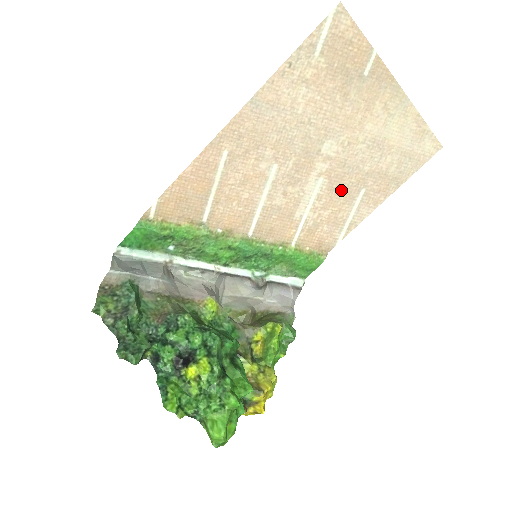
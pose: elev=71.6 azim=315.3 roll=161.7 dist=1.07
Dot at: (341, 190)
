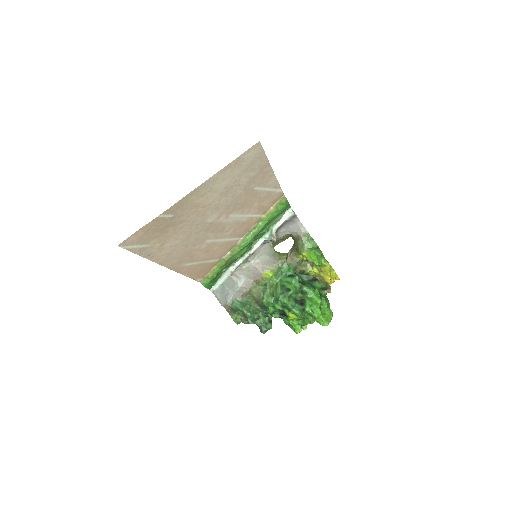
Dot at: (246, 202)
